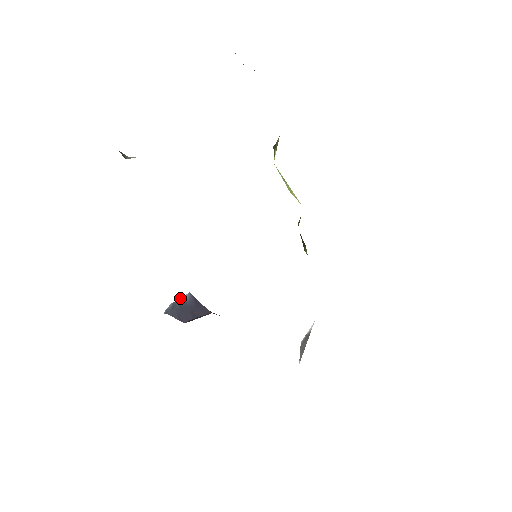
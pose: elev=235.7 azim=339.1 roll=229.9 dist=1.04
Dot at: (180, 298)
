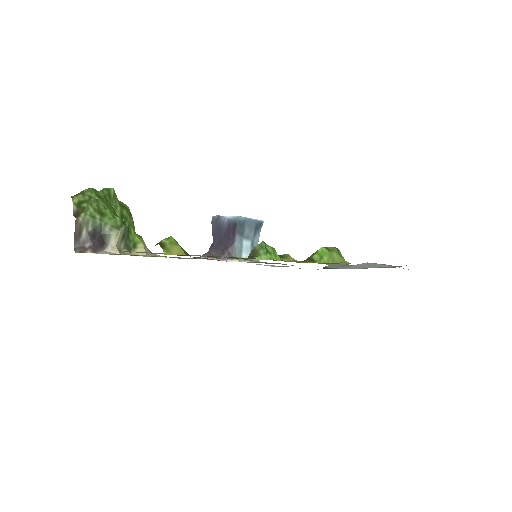
Dot at: (223, 217)
